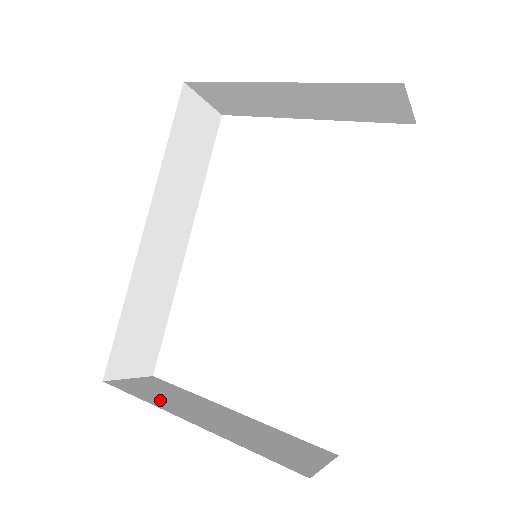
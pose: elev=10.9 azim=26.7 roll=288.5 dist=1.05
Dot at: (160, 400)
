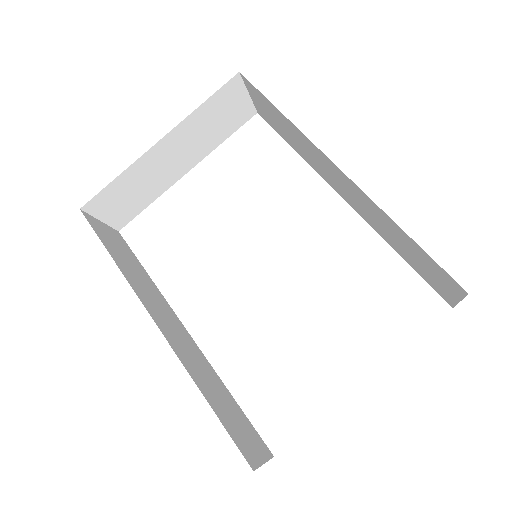
Dot at: occluded
